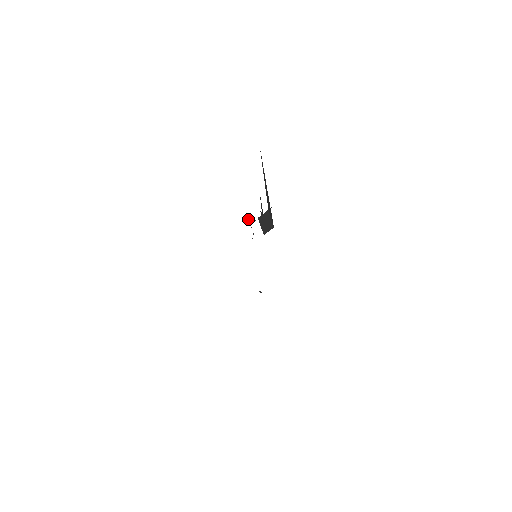
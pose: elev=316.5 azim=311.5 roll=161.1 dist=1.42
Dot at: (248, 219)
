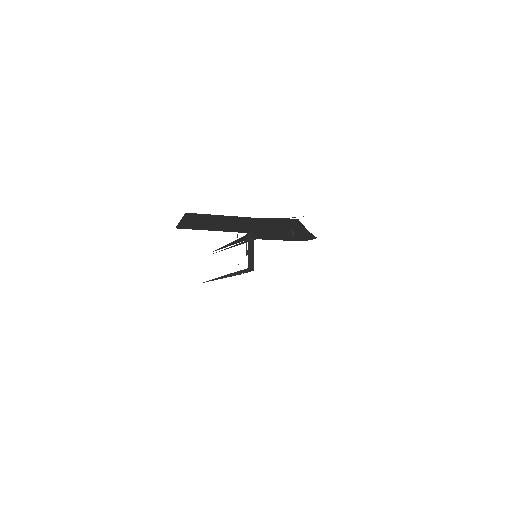
Dot at: (237, 236)
